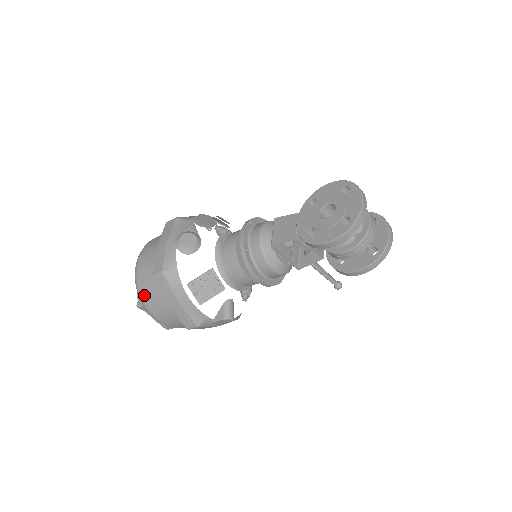
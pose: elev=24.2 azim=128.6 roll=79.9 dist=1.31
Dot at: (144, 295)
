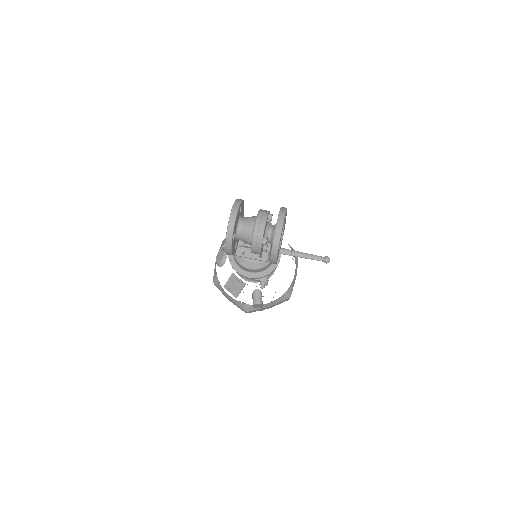
Dot at: occluded
